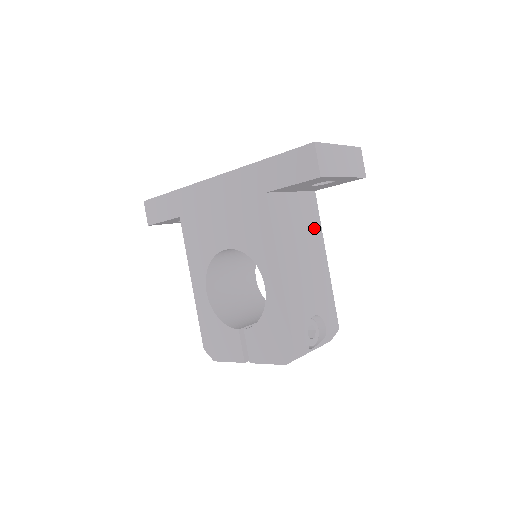
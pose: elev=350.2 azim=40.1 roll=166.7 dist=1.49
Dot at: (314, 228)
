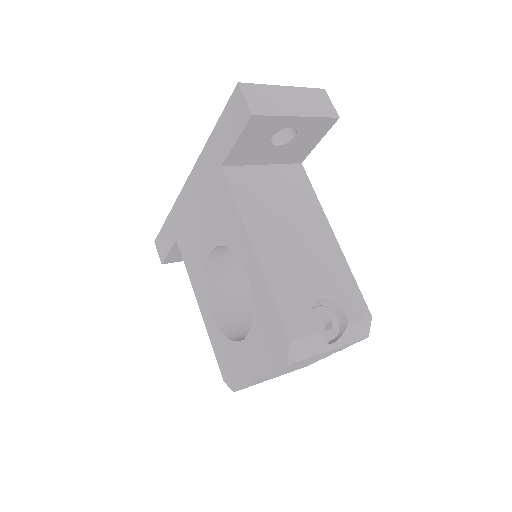
Dot at: (306, 201)
